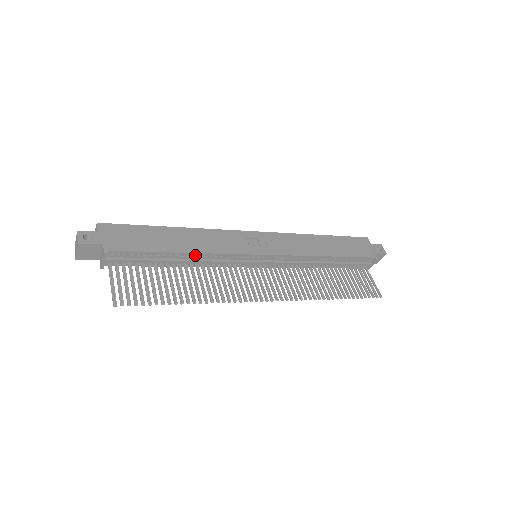
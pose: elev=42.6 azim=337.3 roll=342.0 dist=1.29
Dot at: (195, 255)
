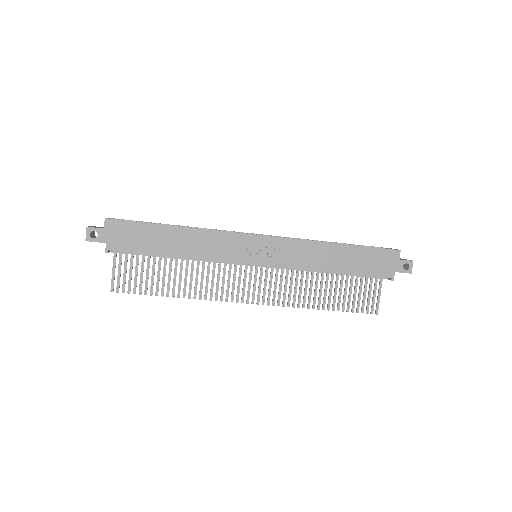
Dot at: (188, 257)
